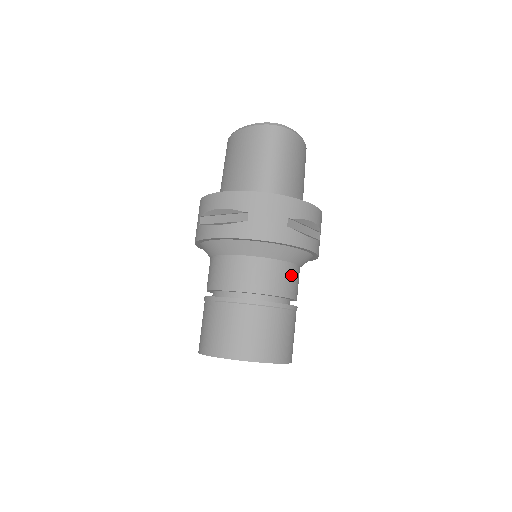
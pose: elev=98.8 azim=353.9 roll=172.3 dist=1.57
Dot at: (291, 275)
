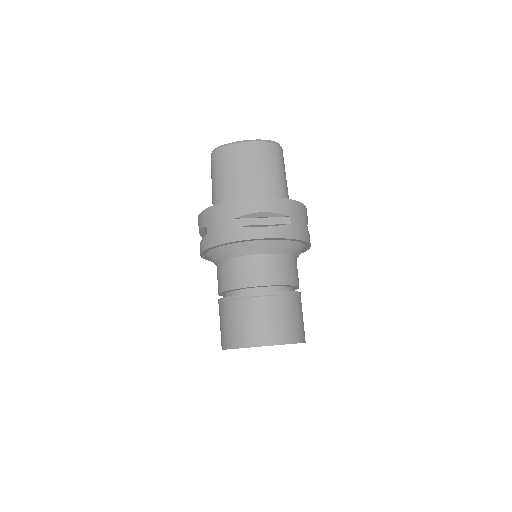
Dot at: occluded
